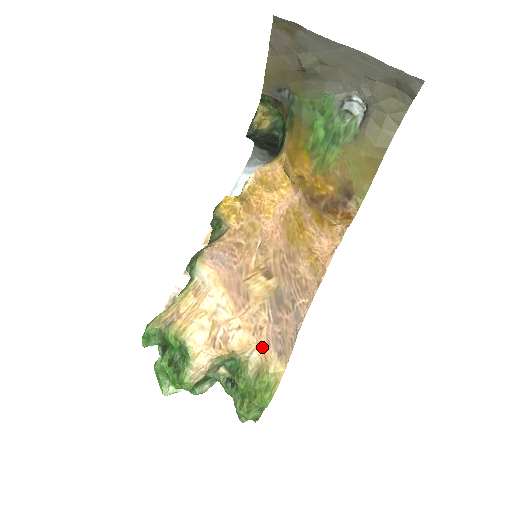
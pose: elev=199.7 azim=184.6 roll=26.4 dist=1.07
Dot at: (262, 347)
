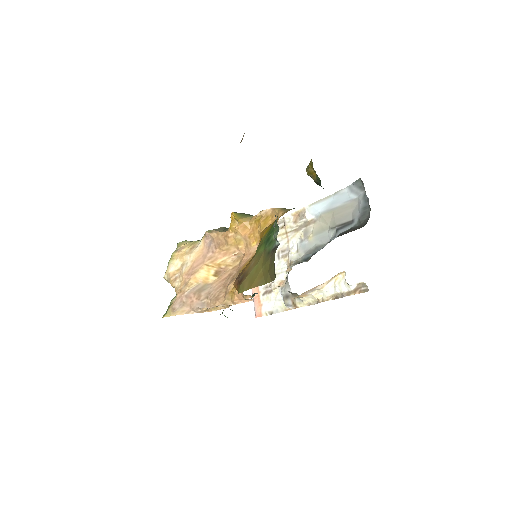
Dot at: (176, 299)
